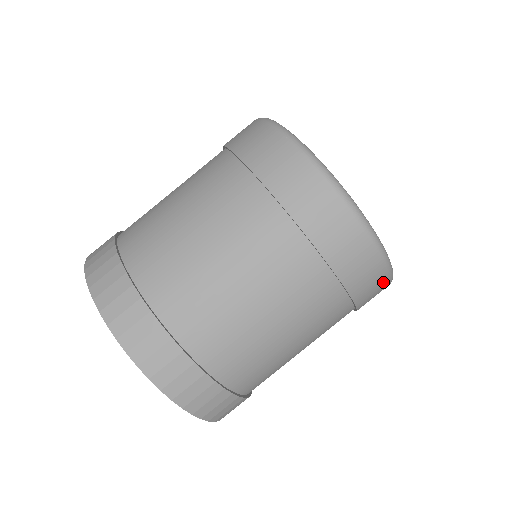
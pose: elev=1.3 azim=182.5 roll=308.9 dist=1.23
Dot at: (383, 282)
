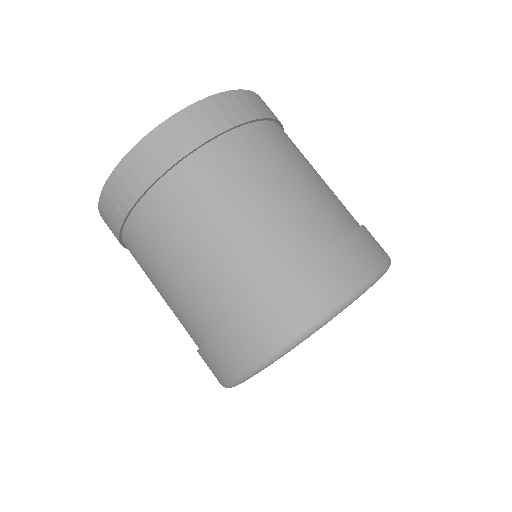
Dot at: occluded
